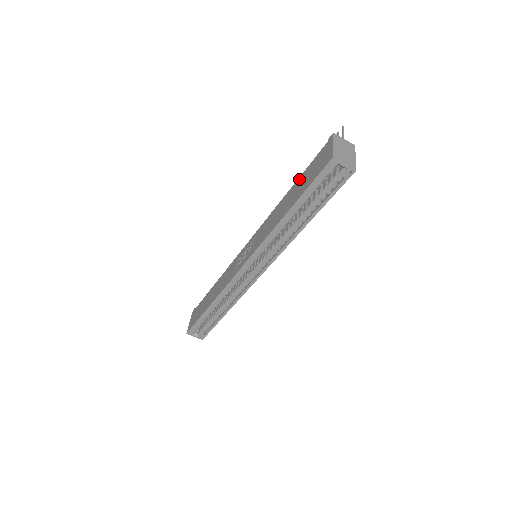
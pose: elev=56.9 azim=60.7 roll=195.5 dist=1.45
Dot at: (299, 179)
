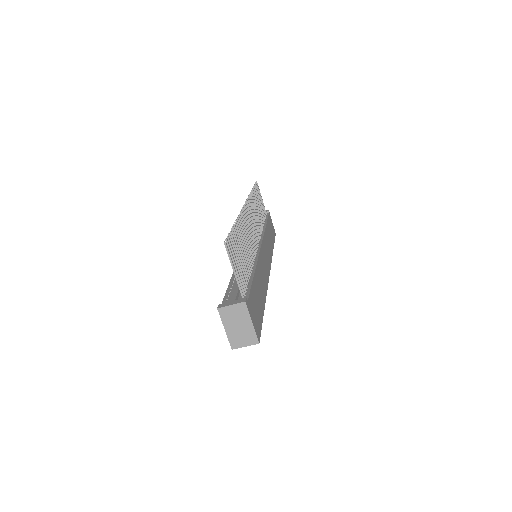
Dot at: occluded
